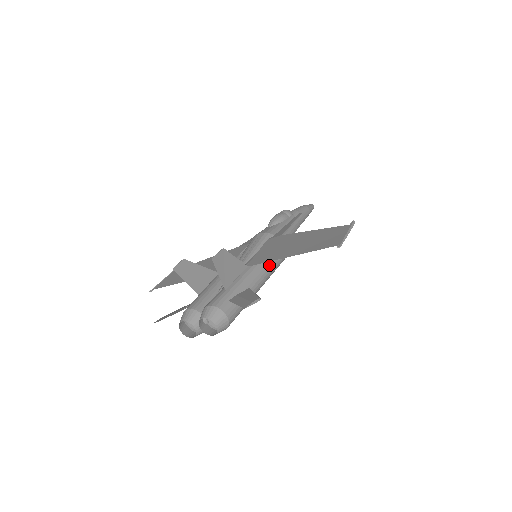
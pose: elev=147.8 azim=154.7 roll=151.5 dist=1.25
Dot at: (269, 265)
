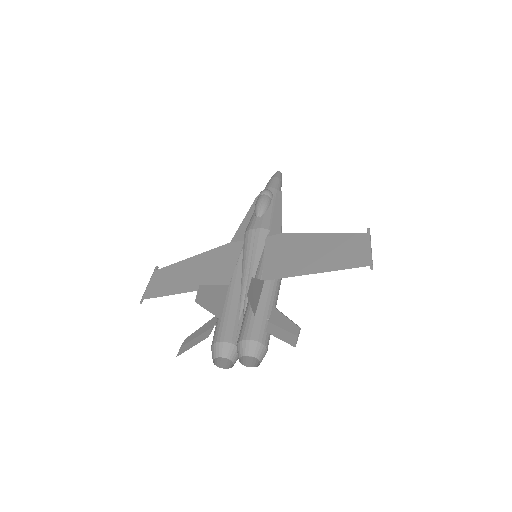
Dot at: occluded
